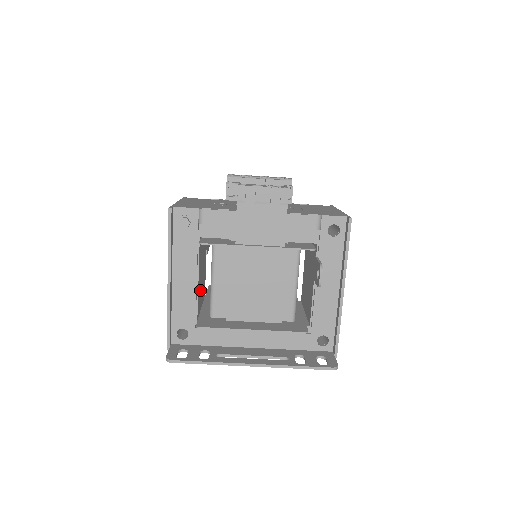
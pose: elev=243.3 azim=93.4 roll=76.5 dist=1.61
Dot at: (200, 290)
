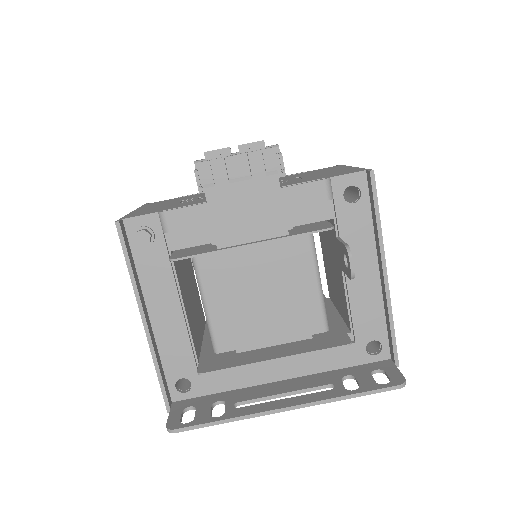
Dot at: (193, 320)
